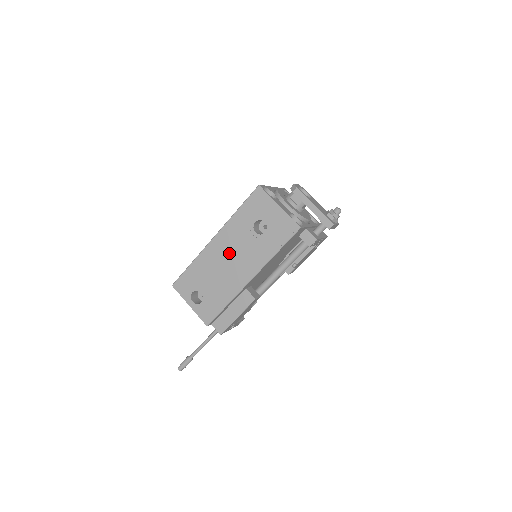
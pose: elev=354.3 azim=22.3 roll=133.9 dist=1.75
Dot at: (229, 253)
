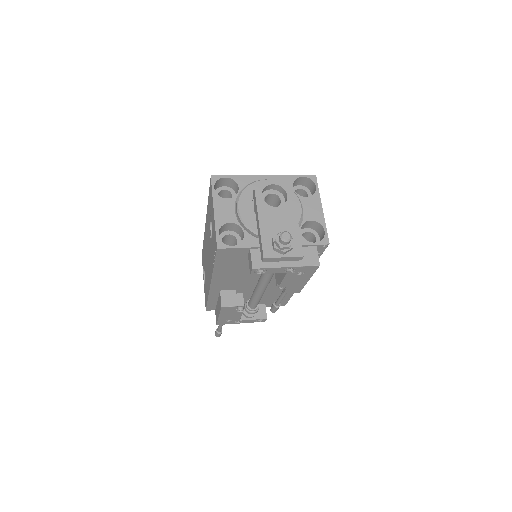
Dot at: (207, 246)
